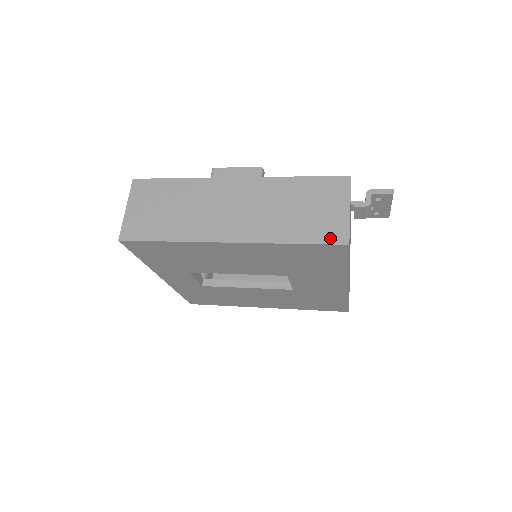
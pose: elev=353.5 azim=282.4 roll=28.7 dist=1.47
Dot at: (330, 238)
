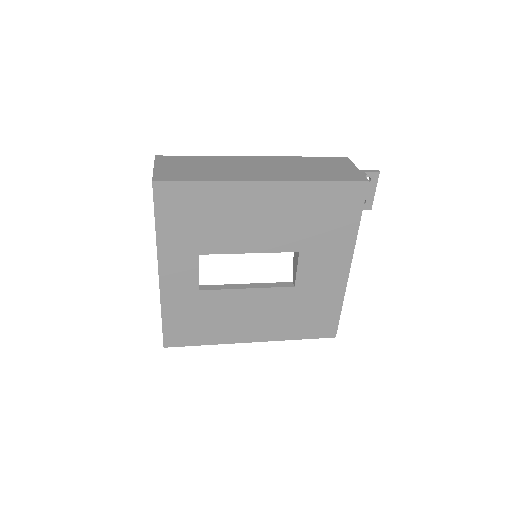
Dot at: (352, 178)
